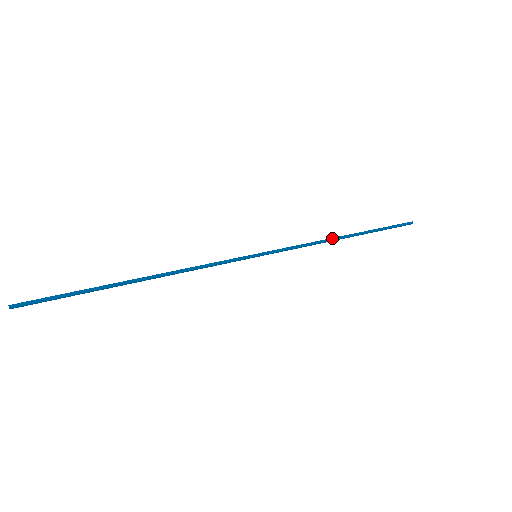
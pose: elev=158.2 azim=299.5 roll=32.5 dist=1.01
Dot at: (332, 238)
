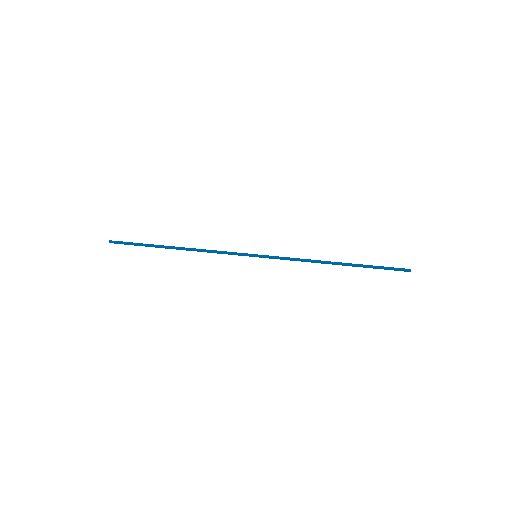
Dot at: (322, 261)
